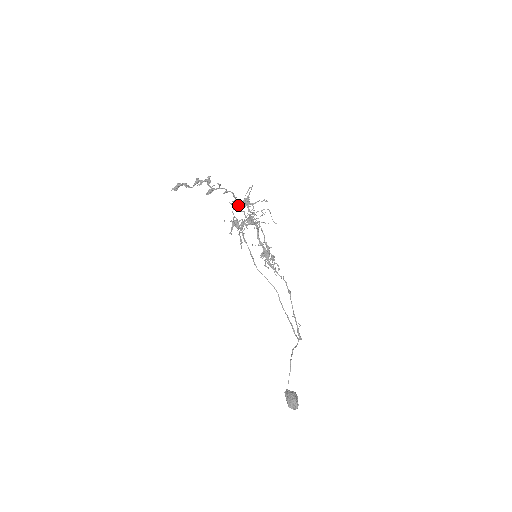
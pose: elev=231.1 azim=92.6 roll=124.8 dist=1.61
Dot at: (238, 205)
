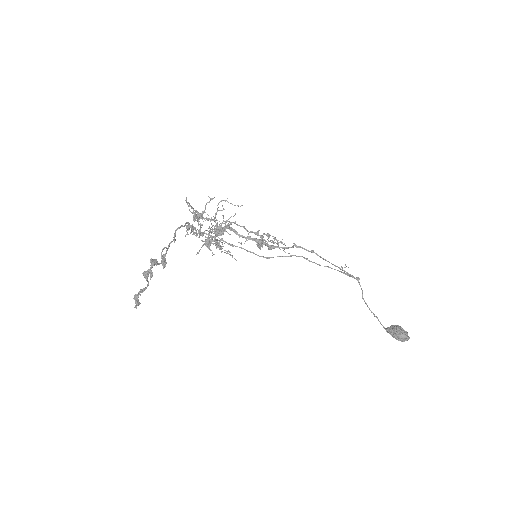
Dot at: occluded
